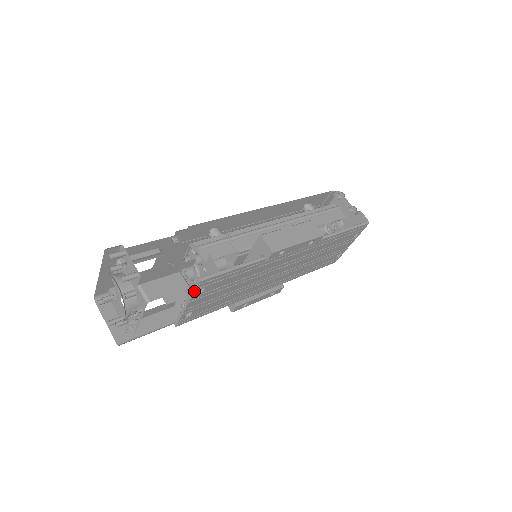
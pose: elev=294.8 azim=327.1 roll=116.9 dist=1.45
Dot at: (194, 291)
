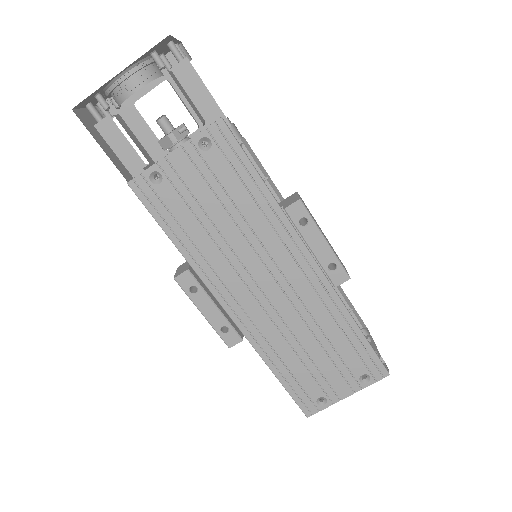
Dot at: (202, 130)
